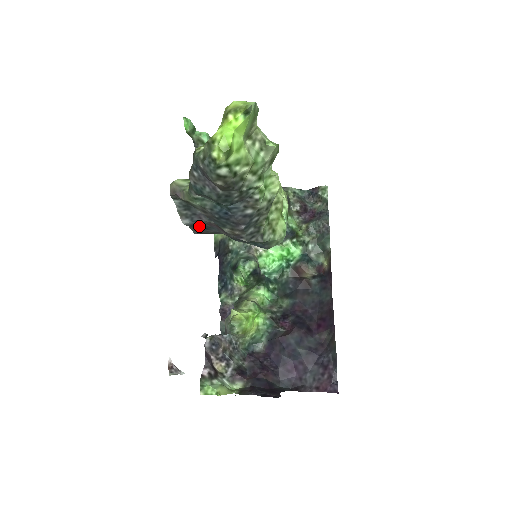
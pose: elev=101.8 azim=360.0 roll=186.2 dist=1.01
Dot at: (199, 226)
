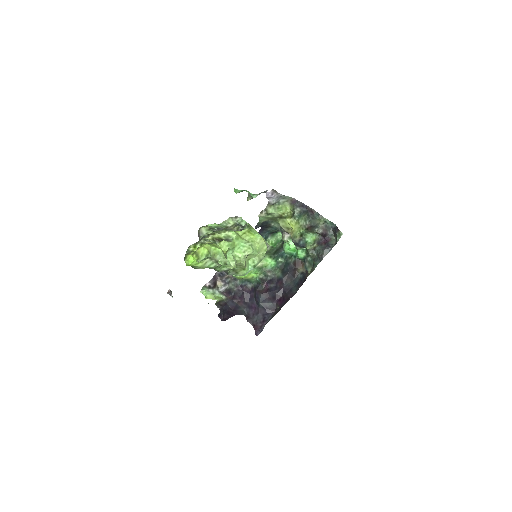
Dot at: occluded
